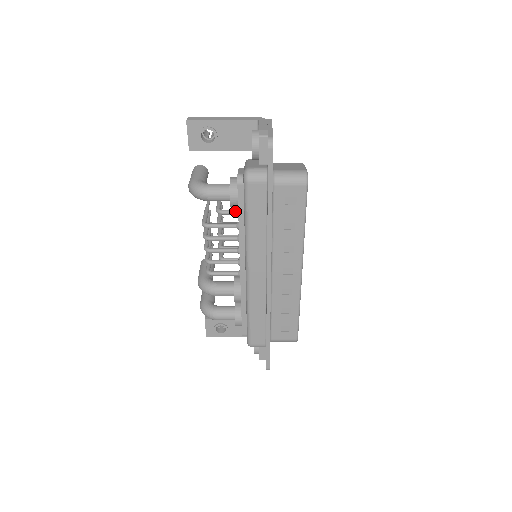
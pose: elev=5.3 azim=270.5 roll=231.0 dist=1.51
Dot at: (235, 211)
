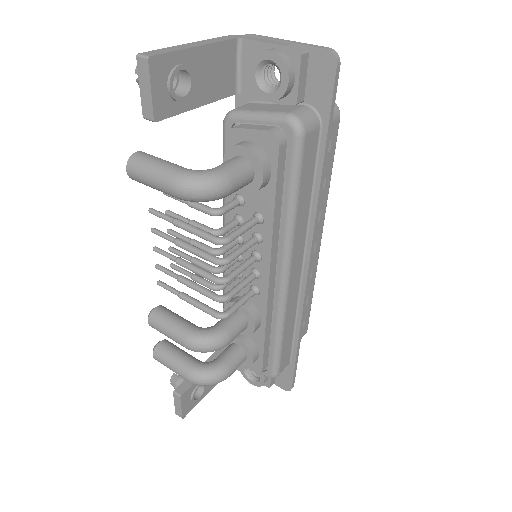
Dot at: (237, 201)
